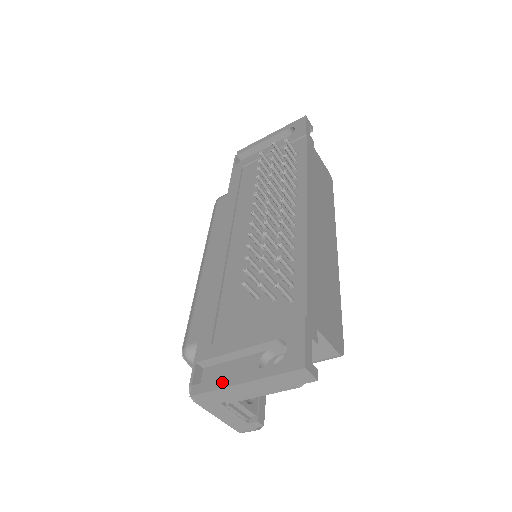
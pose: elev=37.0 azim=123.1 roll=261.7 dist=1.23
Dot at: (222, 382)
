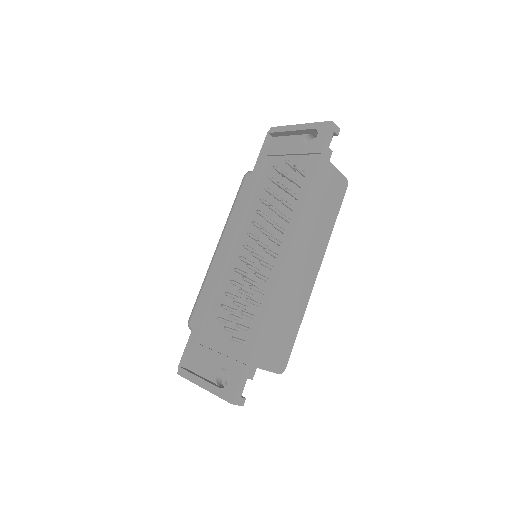
Dot at: (193, 378)
